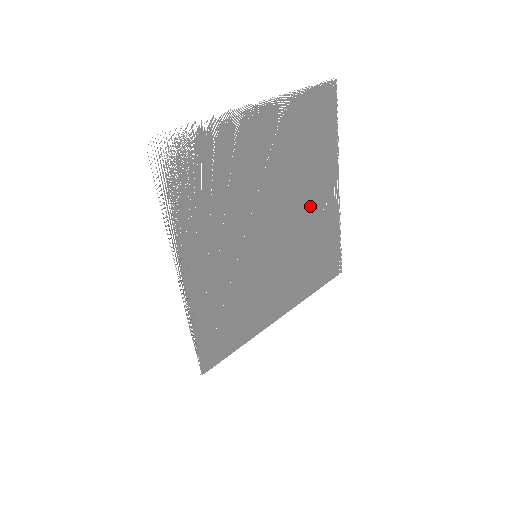
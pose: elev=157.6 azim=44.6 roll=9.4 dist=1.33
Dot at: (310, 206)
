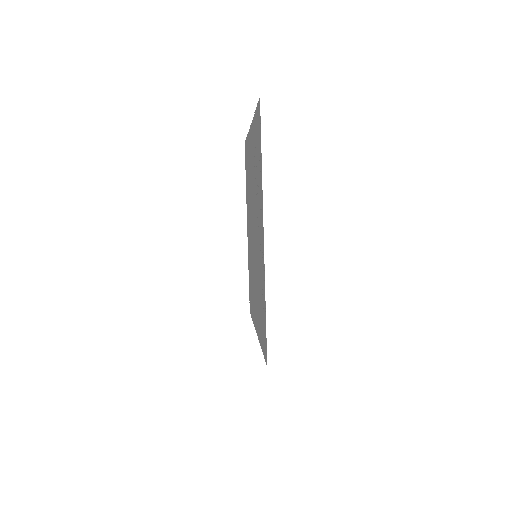
Dot at: occluded
